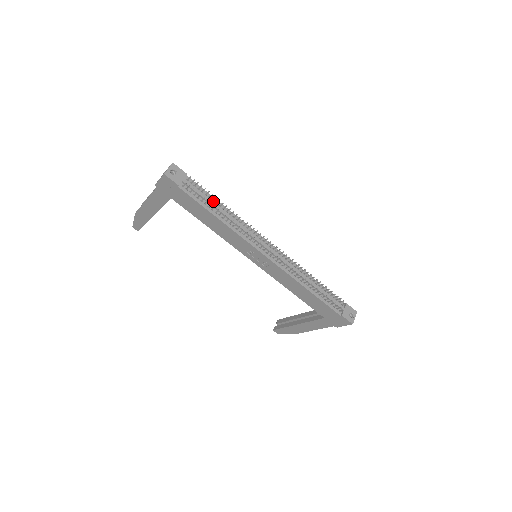
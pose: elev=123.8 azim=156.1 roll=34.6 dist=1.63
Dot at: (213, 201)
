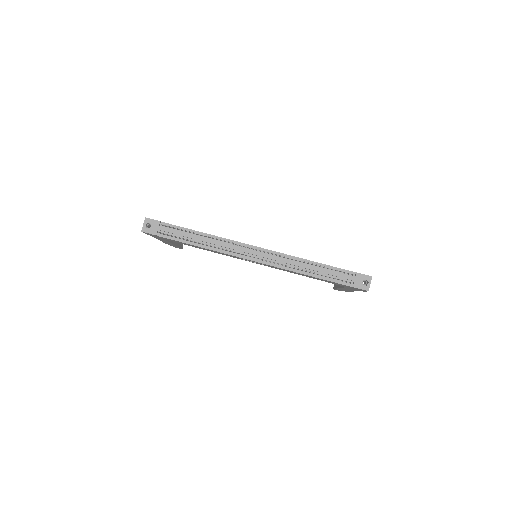
Dot at: (191, 233)
